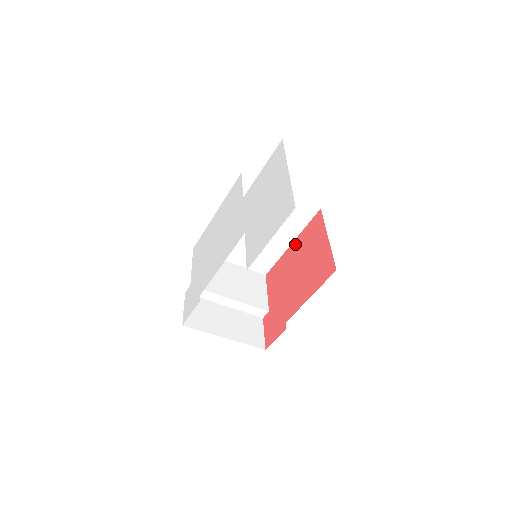
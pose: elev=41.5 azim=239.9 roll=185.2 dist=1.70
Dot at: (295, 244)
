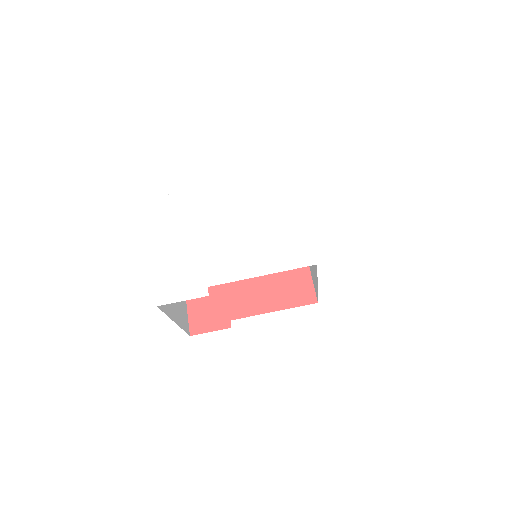
Dot at: occluded
